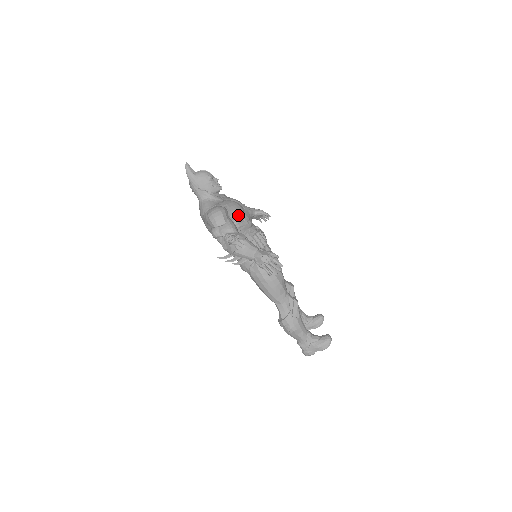
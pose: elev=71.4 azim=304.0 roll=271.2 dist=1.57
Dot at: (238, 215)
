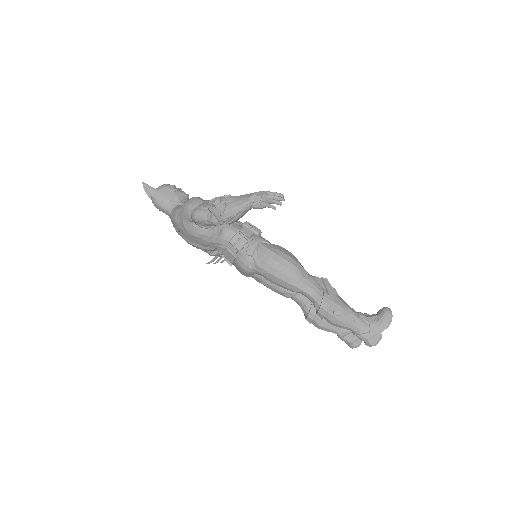
Dot at: occluded
